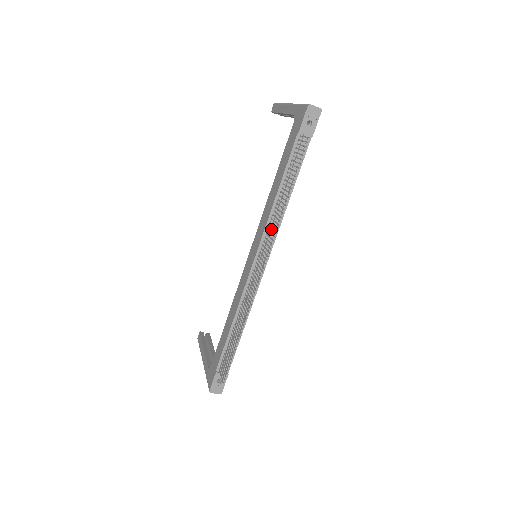
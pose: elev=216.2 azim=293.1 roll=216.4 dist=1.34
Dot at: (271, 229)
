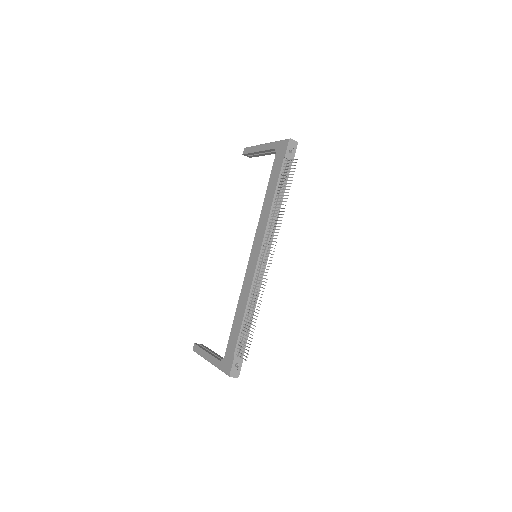
Dot at: occluded
